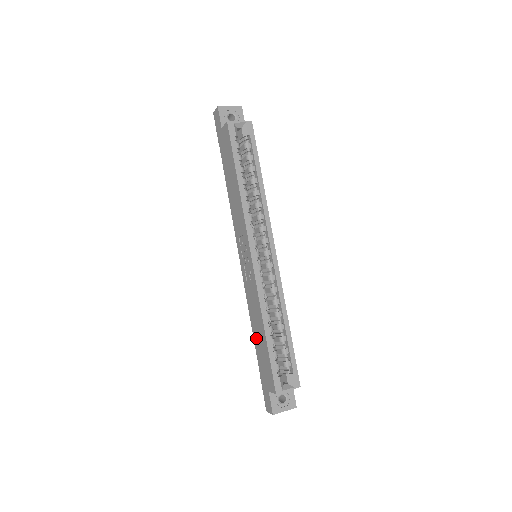
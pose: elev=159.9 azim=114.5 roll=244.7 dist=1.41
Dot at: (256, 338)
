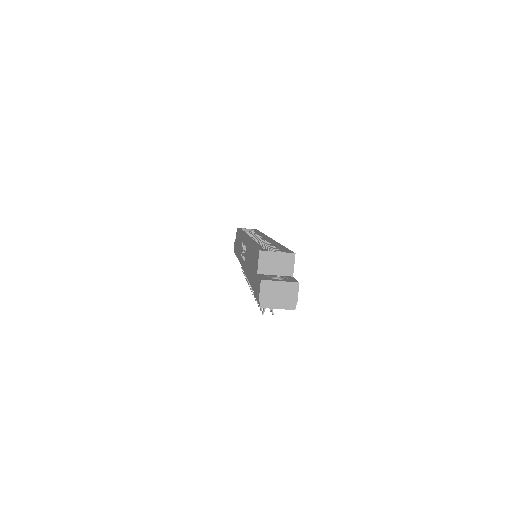
Dot at: (249, 273)
